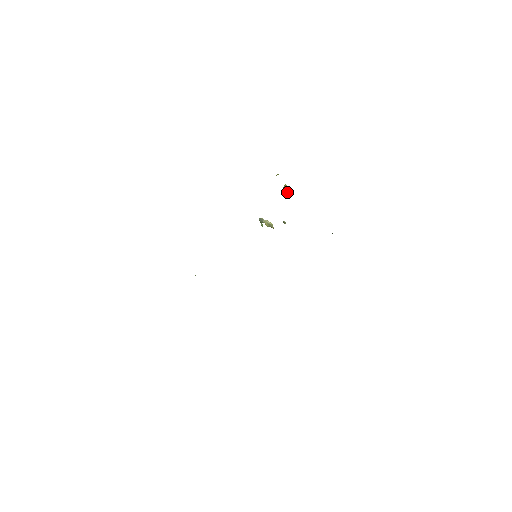
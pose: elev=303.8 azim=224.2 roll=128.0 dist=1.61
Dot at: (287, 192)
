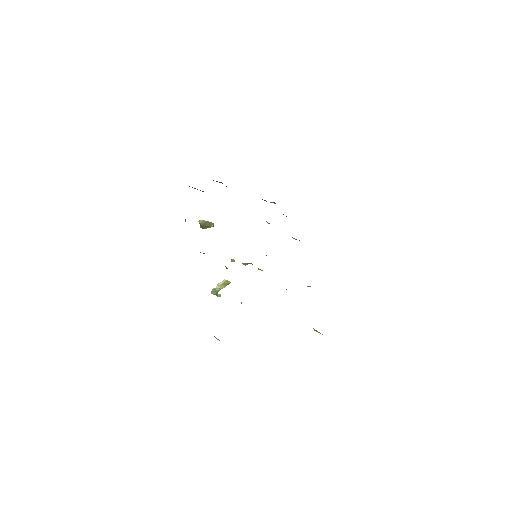
Dot at: (207, 225)
